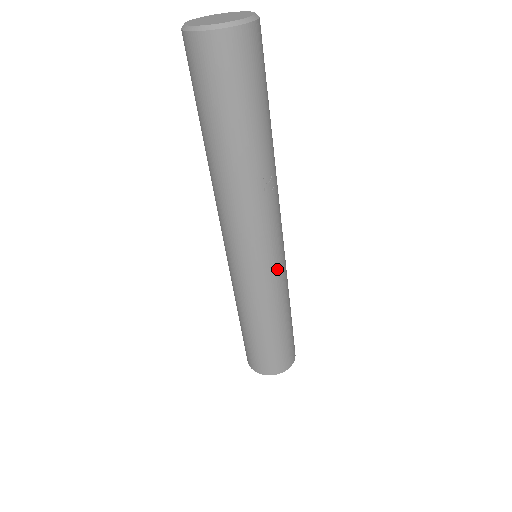
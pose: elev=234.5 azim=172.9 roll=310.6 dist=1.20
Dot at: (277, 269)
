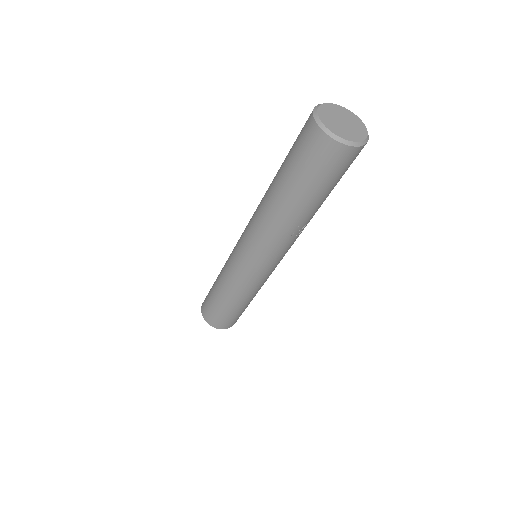
Dot at: (265, 276)
